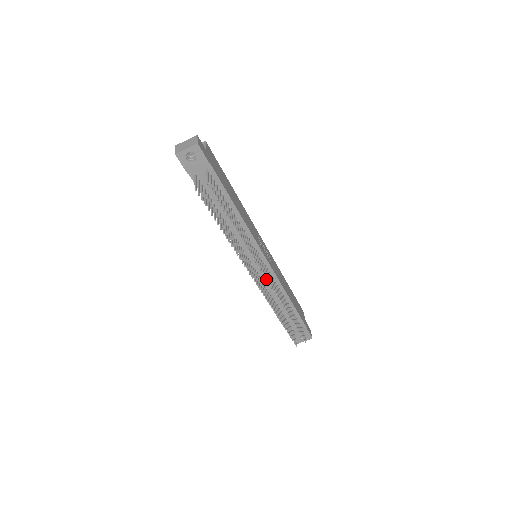
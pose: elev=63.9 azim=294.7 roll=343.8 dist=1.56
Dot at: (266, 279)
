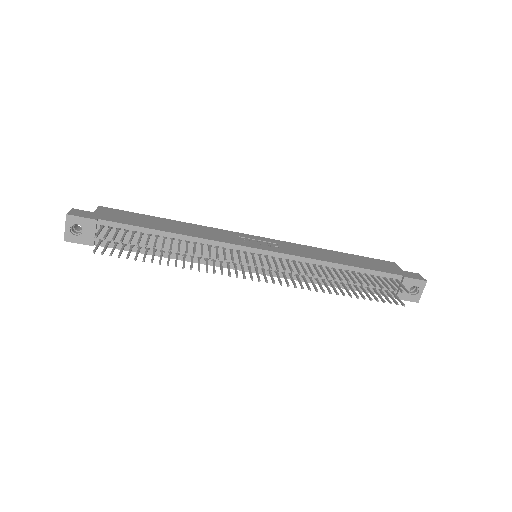
Dot at: (288, 268)
